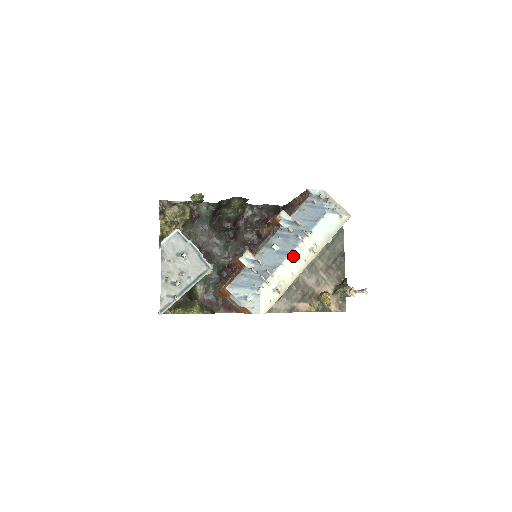
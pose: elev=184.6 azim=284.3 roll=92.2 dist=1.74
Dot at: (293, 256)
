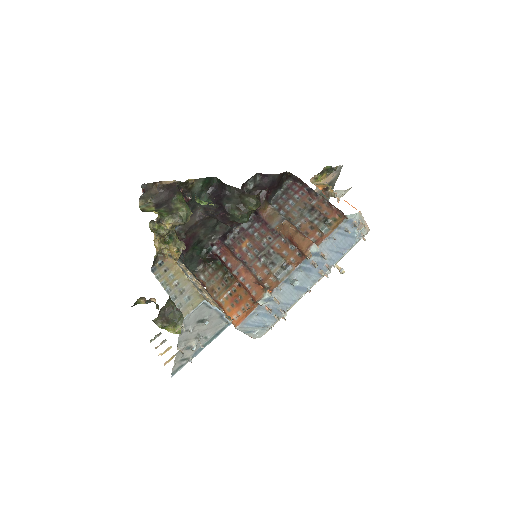
Dot at: (309, 289)
